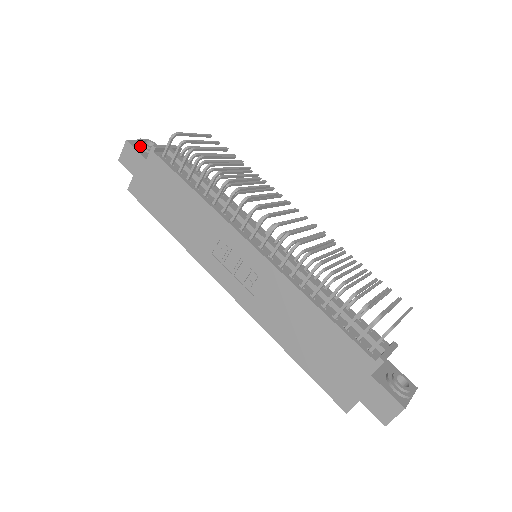
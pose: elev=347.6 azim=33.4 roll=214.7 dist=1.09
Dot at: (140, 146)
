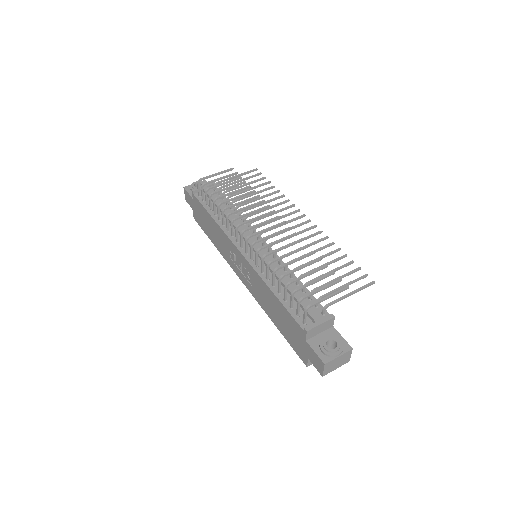
Dot at: occluded
